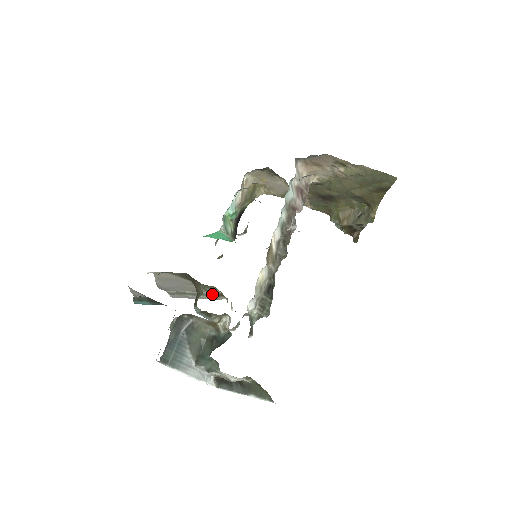
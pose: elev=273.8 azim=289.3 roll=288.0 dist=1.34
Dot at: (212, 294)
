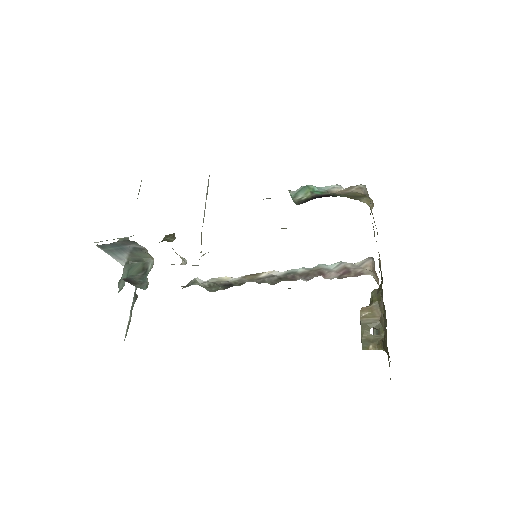
Dot at: (201, 234)
